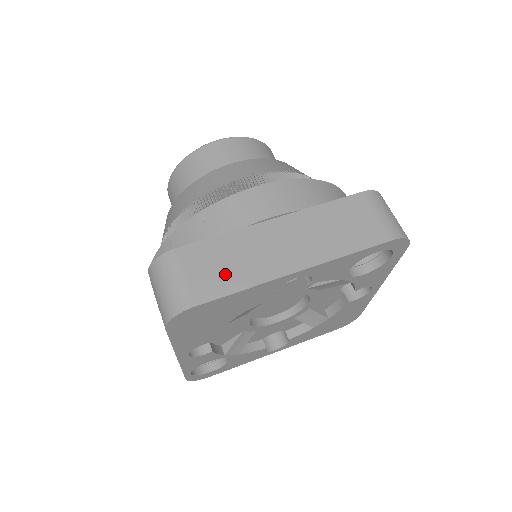
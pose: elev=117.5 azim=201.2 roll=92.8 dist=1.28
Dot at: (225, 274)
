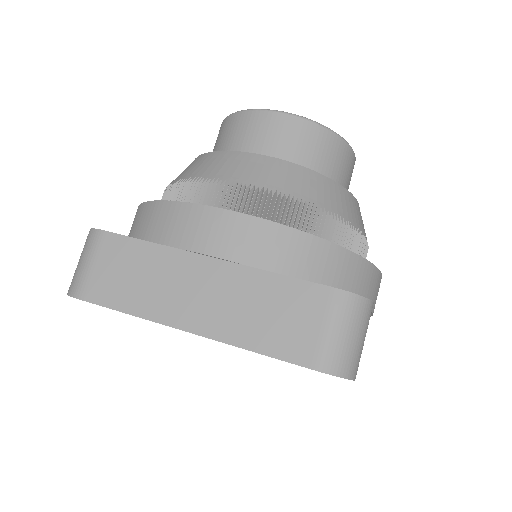
Dot at: (125, 286)
